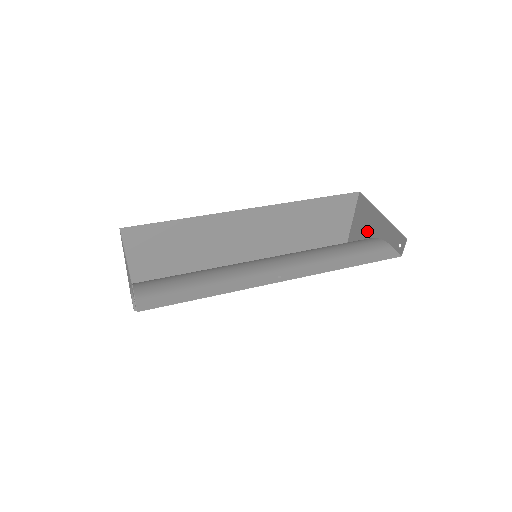
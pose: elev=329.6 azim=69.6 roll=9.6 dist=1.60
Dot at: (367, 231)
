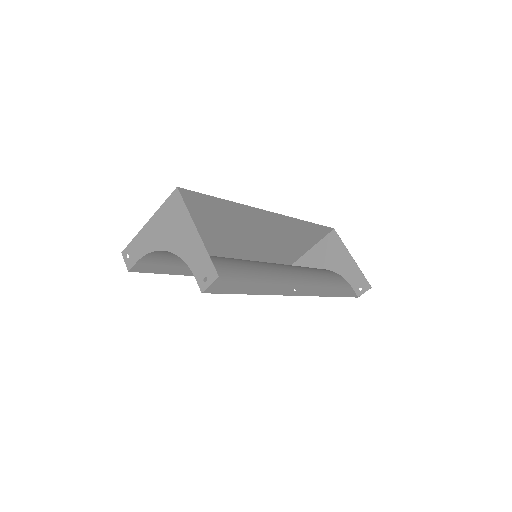
Dot at: (327, 263)
